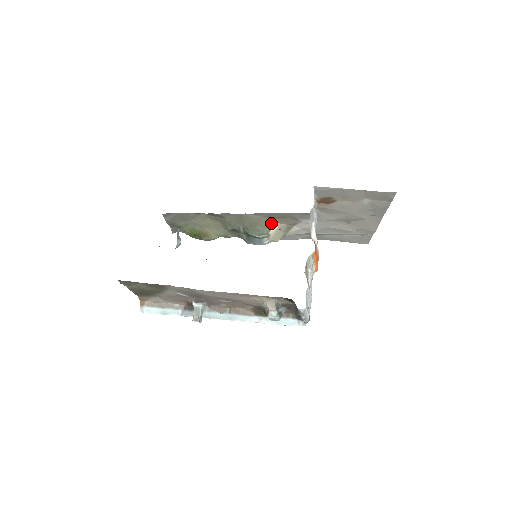
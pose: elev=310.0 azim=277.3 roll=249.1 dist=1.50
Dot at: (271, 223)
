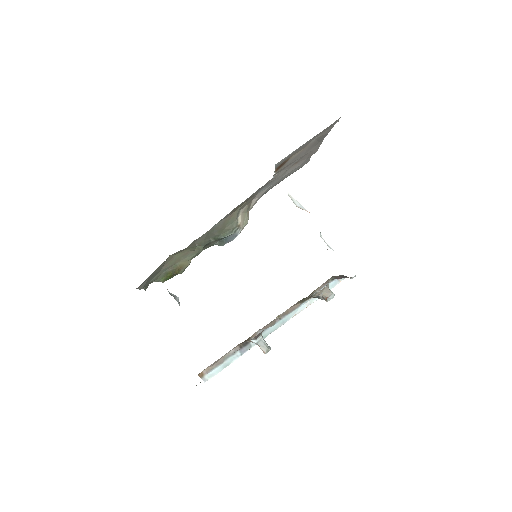
Dot at: (235, 215)
